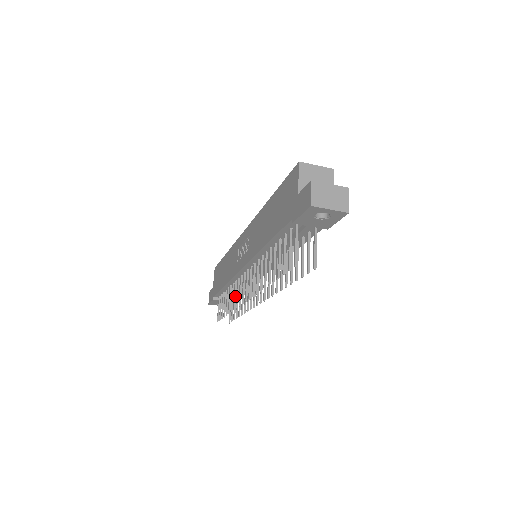
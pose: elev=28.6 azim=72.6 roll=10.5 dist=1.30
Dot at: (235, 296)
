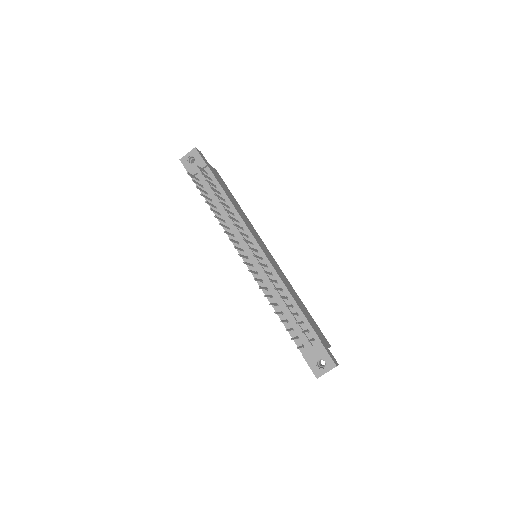
Dot at: (262, 287)
